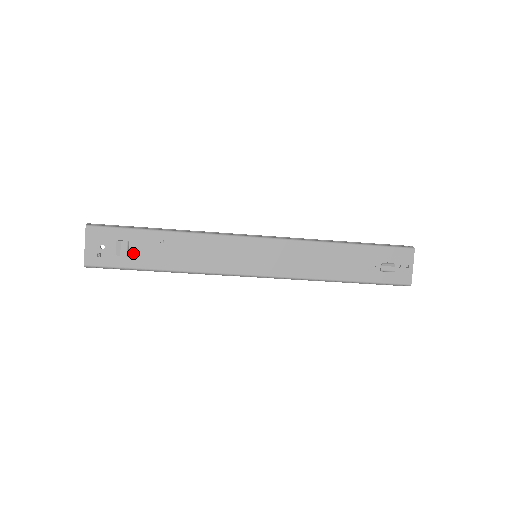
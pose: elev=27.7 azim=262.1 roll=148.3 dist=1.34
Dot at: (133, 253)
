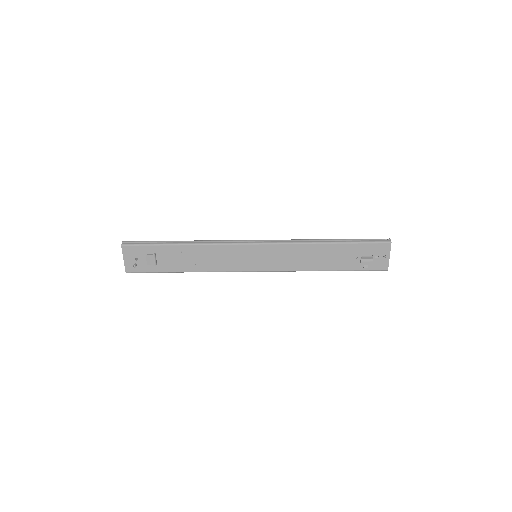
Dot at: (160, 262)
